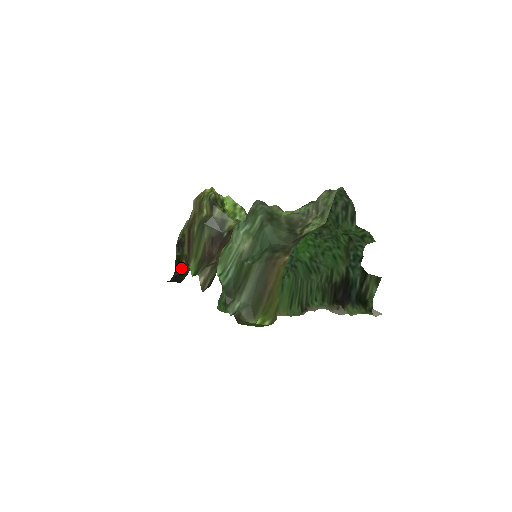
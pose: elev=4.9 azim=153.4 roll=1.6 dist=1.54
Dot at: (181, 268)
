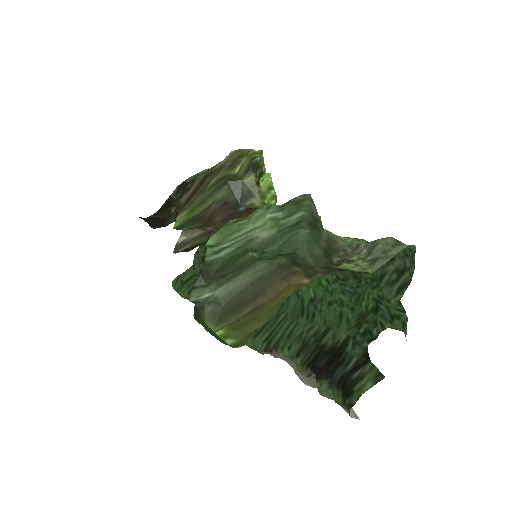
Dot at: (166, 213)
